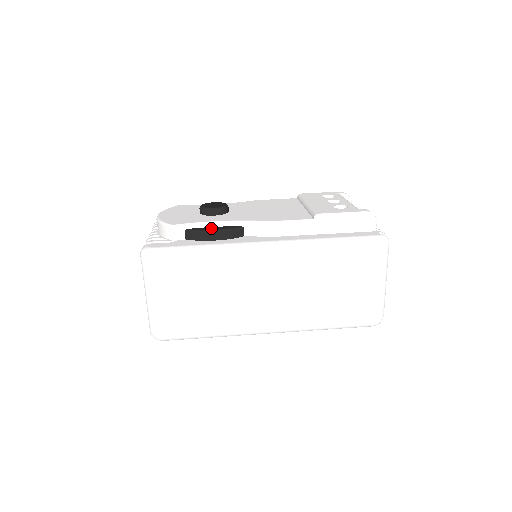
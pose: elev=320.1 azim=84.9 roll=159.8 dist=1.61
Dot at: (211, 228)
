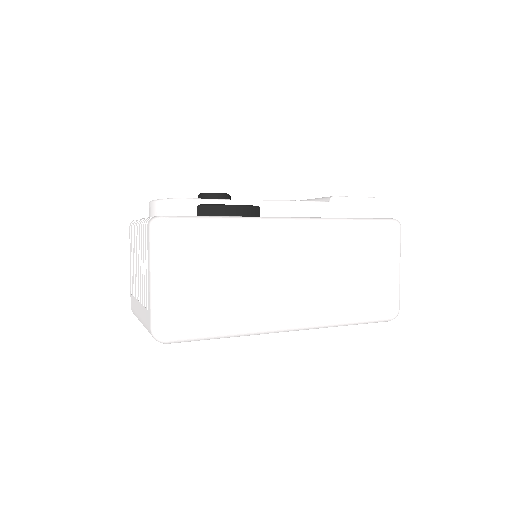
Dot at: (227, 204)
